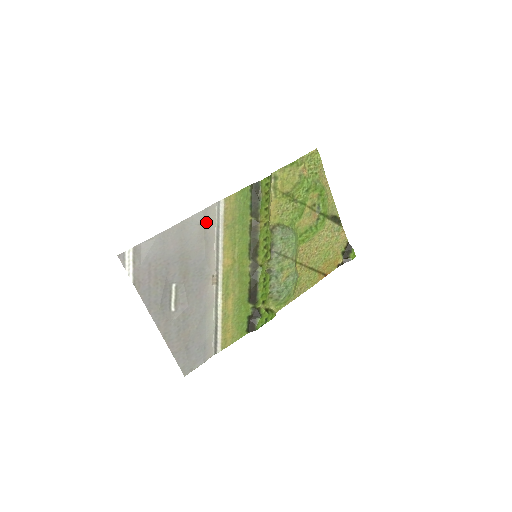
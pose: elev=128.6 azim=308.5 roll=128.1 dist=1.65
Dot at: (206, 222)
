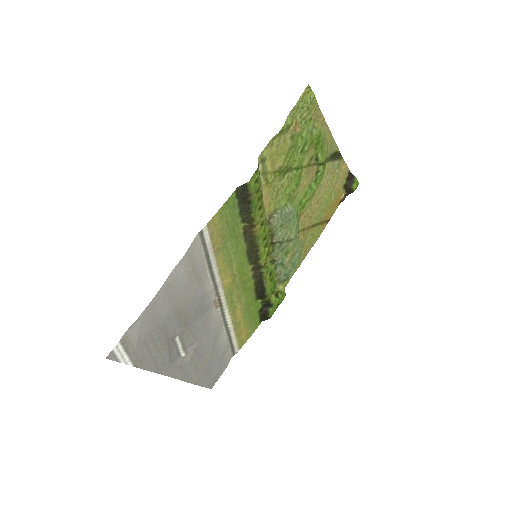
Dot at: (193, 262)
